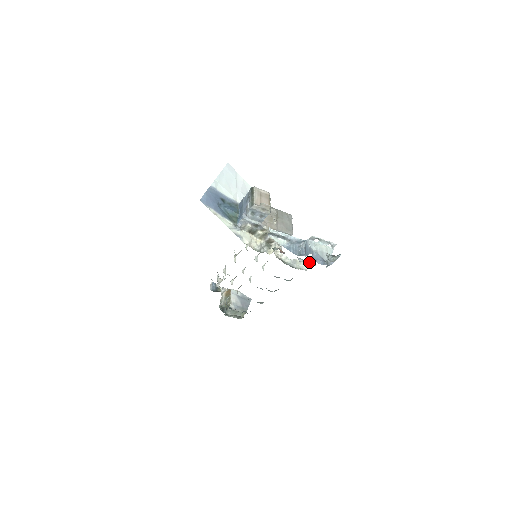
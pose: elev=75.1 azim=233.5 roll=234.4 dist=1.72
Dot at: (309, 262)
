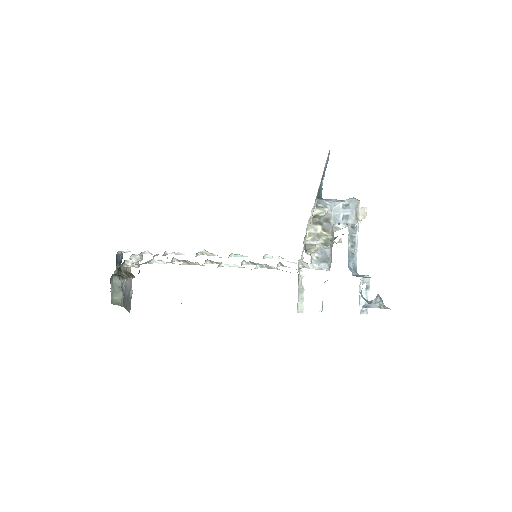
Dot at: (322, 301)
